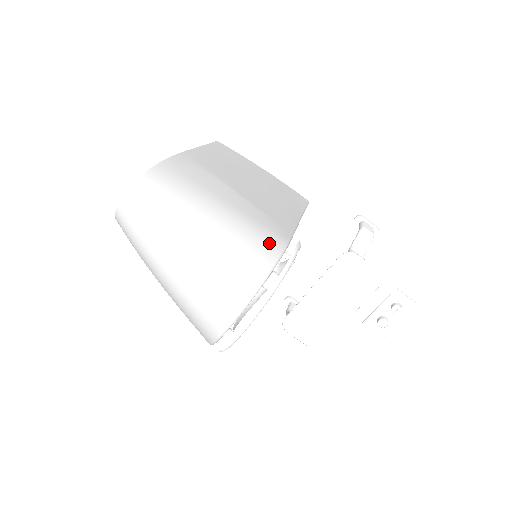
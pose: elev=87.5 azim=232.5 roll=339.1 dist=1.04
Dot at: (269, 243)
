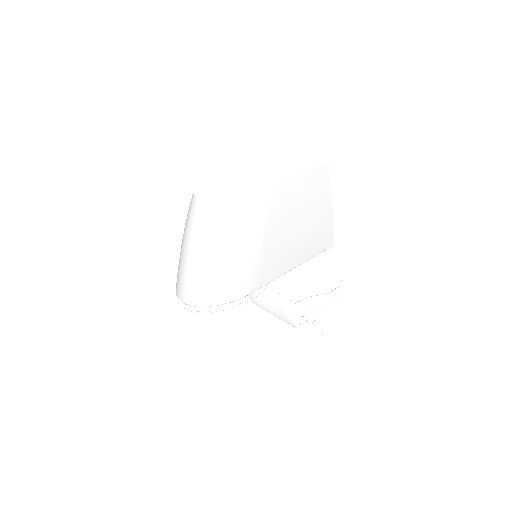
Dot at: (233, 292)
